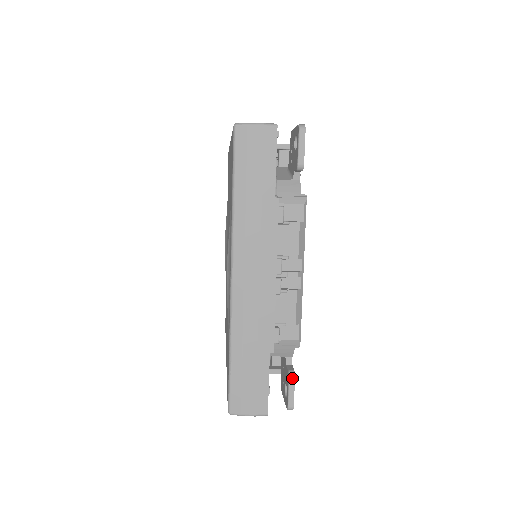
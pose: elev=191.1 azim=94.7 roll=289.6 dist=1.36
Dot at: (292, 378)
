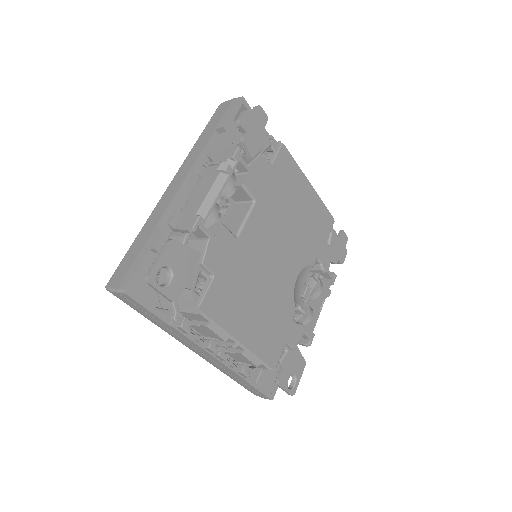
Dot at: (278, 386)
